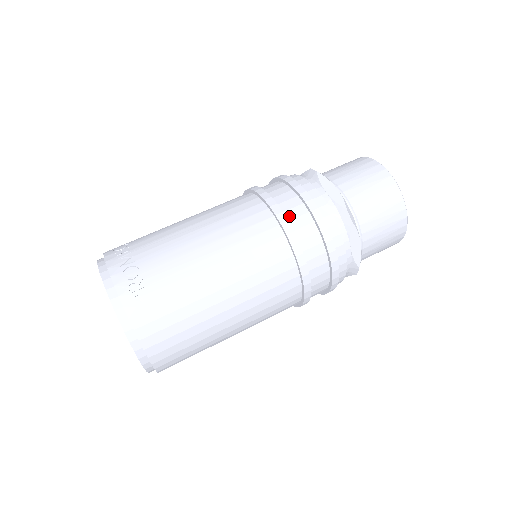
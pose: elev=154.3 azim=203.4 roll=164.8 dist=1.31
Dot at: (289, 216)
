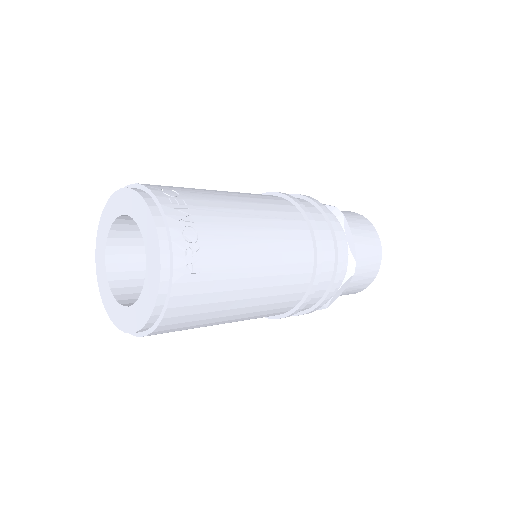
Dot at: (322, 246)
